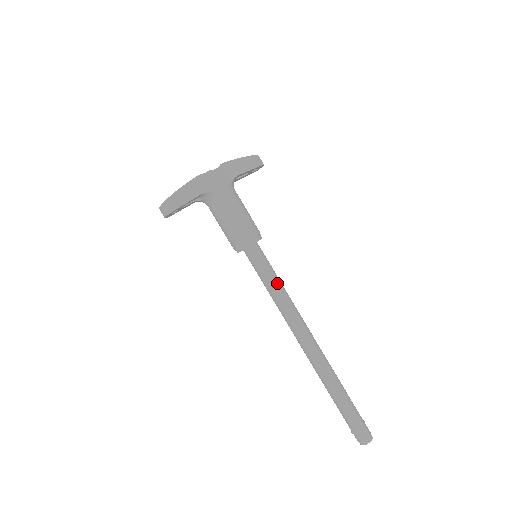
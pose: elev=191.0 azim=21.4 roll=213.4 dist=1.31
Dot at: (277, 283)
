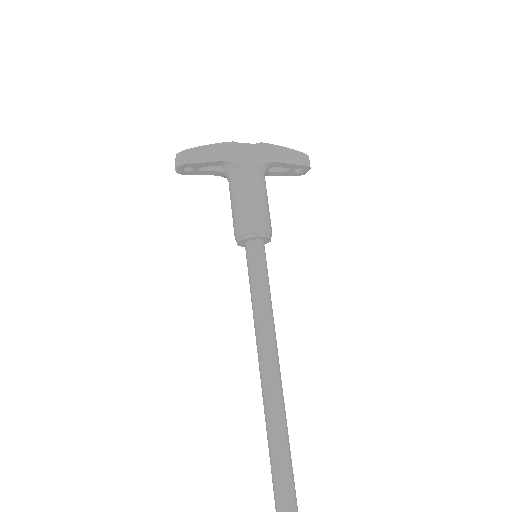
Dot at: (265, 294)
